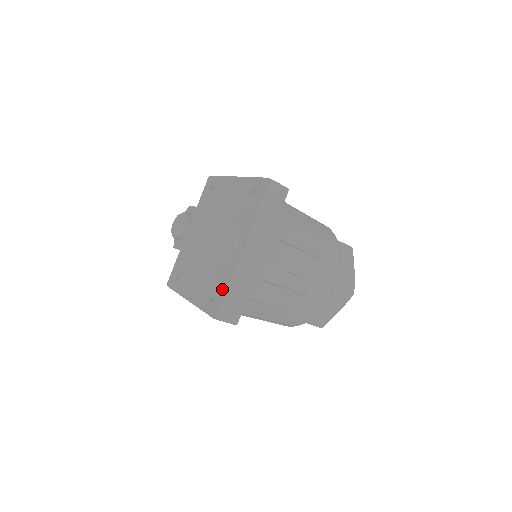
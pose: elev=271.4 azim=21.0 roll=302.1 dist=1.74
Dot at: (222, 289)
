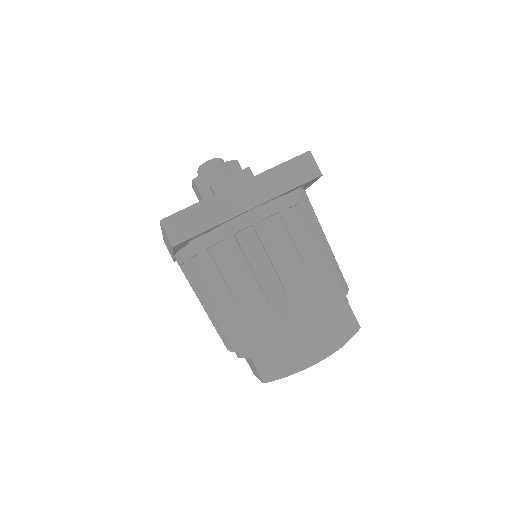
Dot at: occluded
